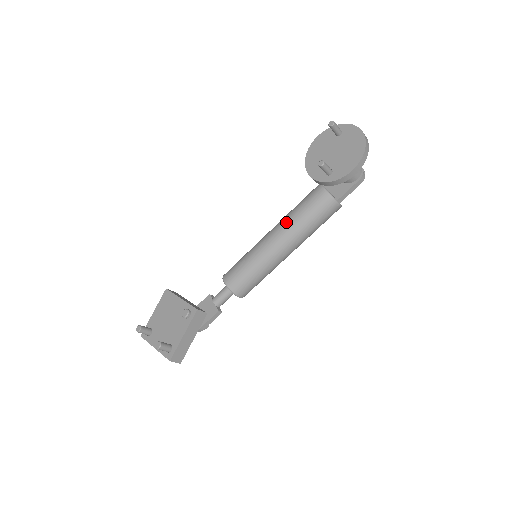
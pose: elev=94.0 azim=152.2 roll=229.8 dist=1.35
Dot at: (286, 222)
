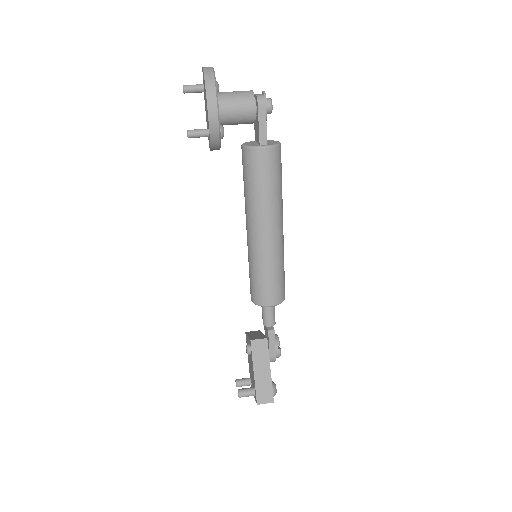
Dot at: occluded
